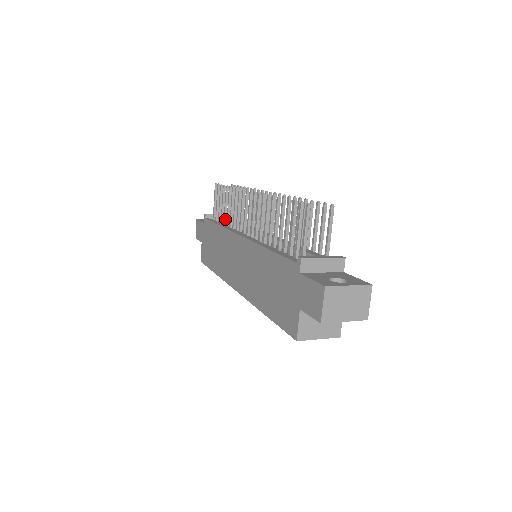
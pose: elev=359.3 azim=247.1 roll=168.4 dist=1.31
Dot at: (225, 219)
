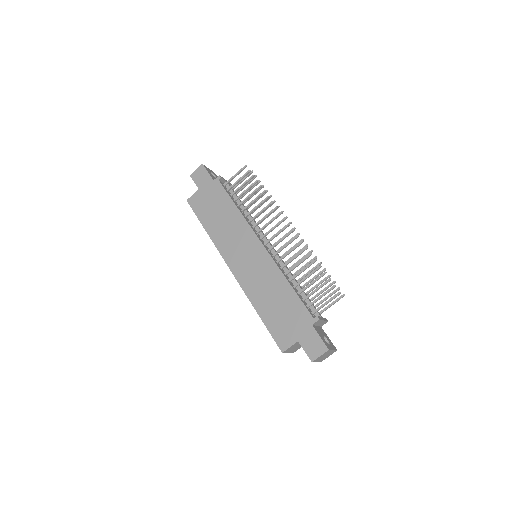
Dot at: occluded
